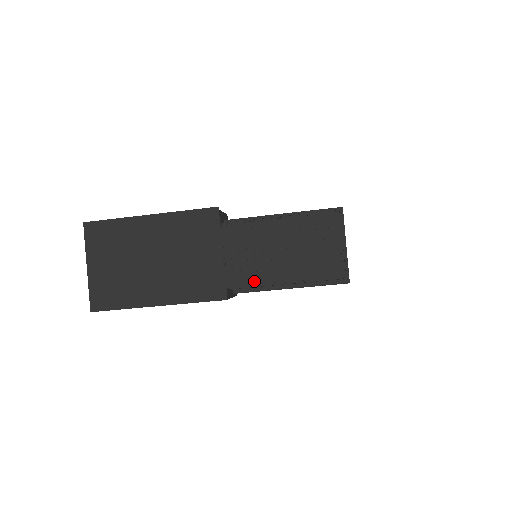
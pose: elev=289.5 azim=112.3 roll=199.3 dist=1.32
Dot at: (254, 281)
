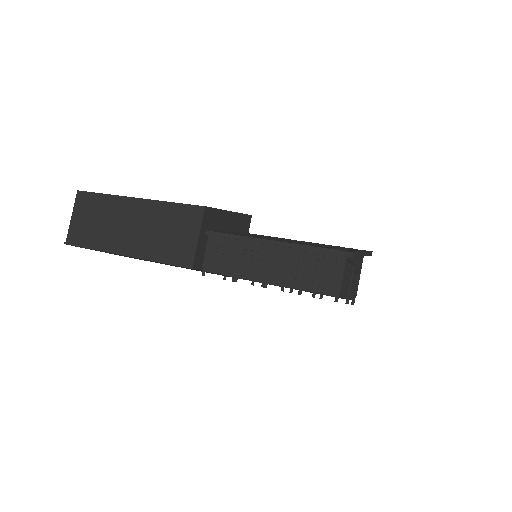
Dot at: occluded
